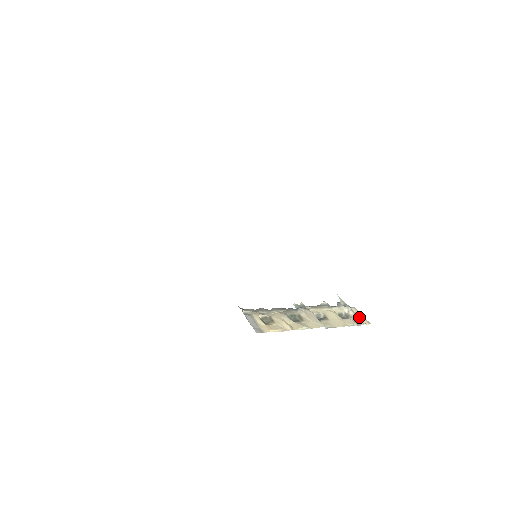
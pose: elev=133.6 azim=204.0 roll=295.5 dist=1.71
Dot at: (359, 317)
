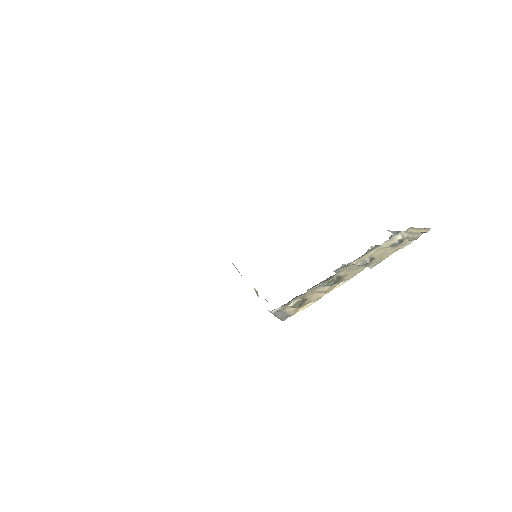
Dot at: (416, 232)
